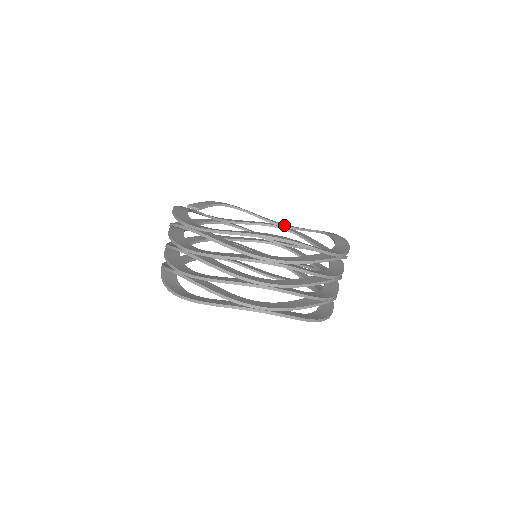
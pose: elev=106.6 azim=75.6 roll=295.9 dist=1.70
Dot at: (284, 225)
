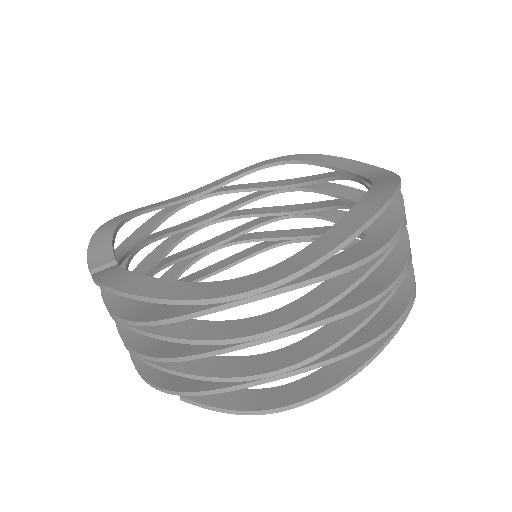
Dot at: (199, 193)
